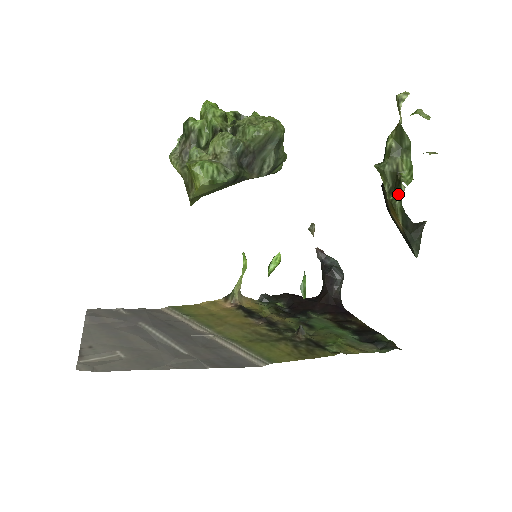
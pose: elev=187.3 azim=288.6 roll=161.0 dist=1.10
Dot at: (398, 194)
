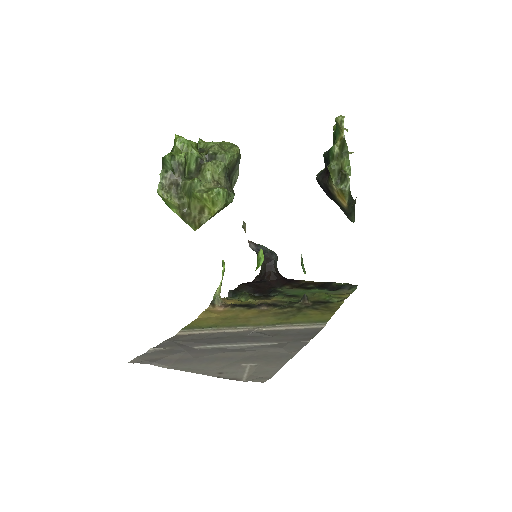
Dot at: (346, 183)
